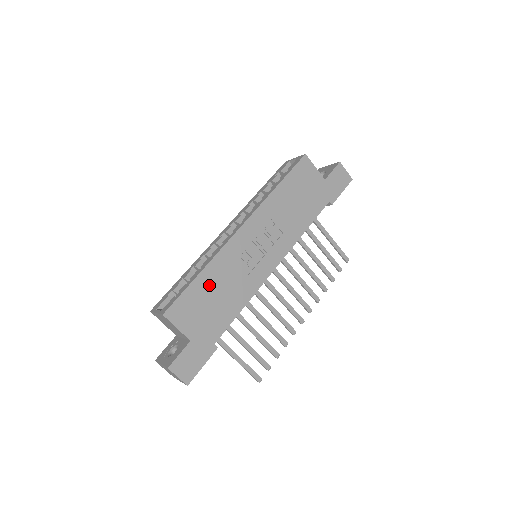
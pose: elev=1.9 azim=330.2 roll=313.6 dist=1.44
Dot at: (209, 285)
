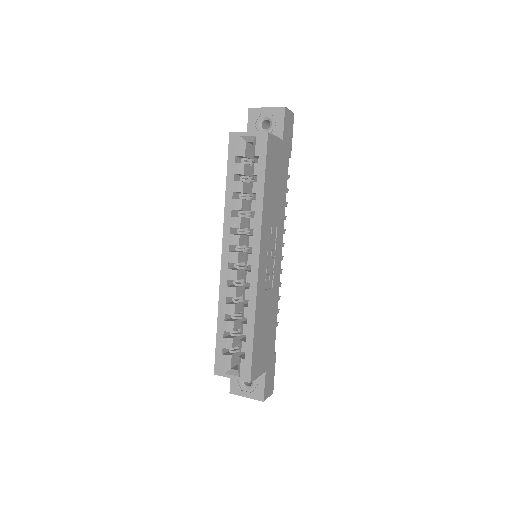
Dot at: (260, 327)
